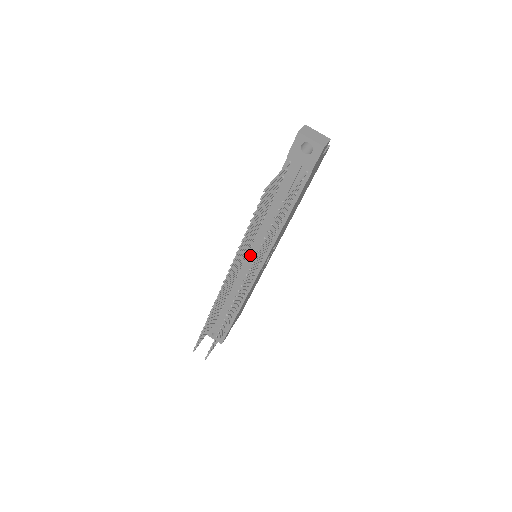
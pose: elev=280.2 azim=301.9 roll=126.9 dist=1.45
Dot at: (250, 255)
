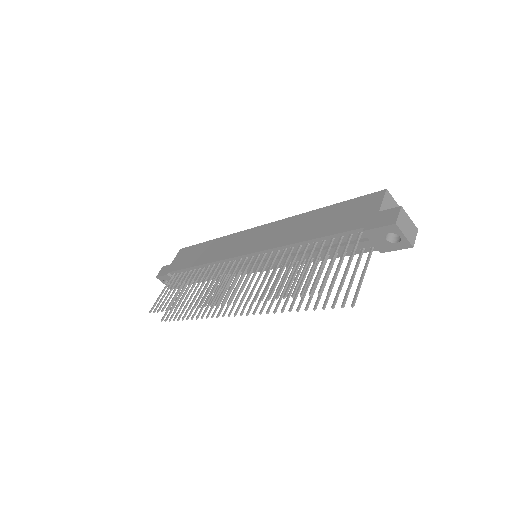
Dot at: (253, 259)
